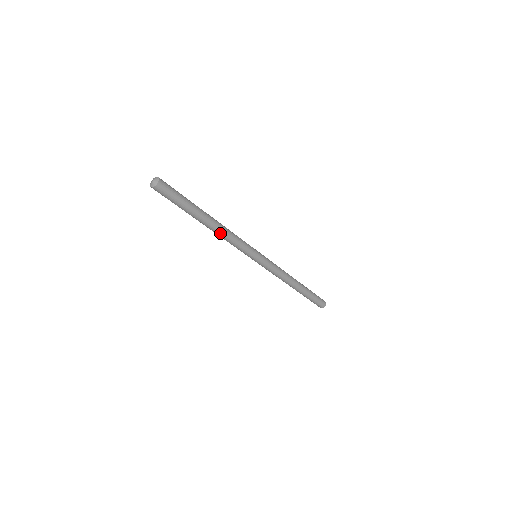
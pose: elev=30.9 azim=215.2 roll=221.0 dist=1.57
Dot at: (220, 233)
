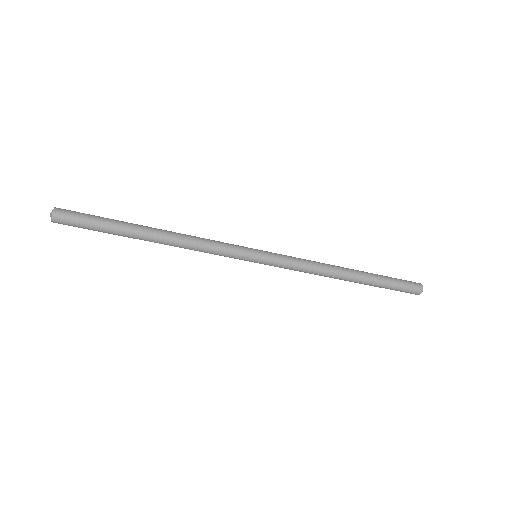
Dot at: (176, 246)
